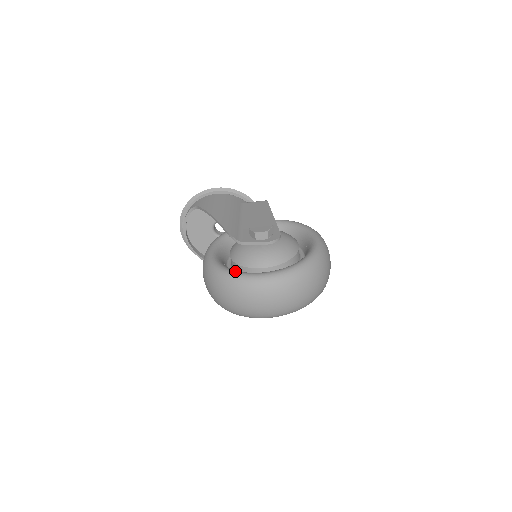
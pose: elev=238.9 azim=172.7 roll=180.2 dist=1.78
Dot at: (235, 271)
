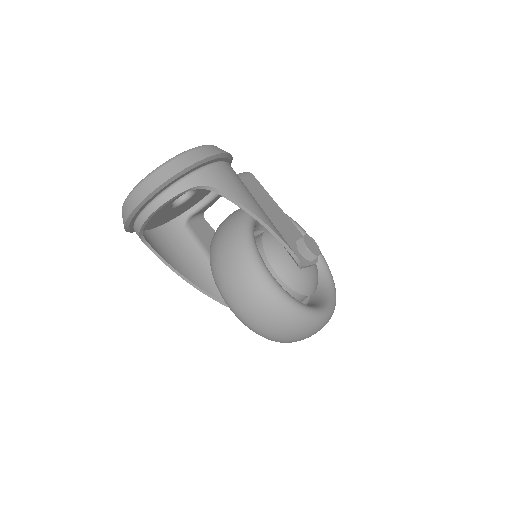
Dot at: (315, 309)
